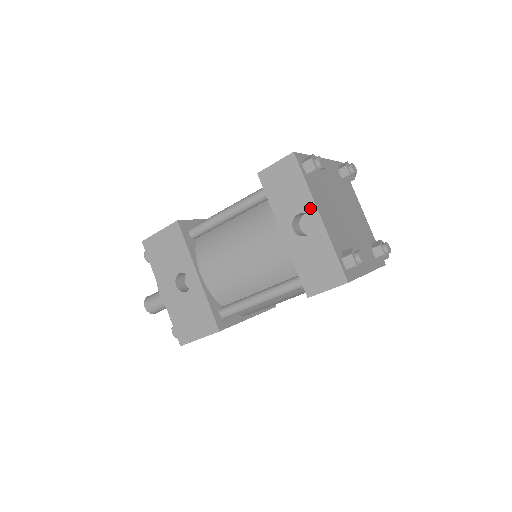
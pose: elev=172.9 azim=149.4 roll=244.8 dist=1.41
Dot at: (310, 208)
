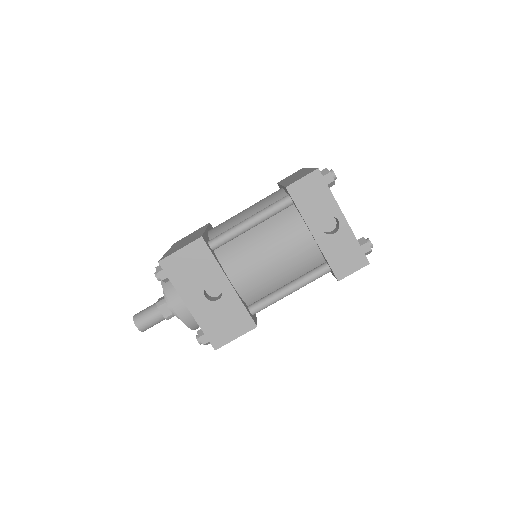
Dot at: (336, 212)
